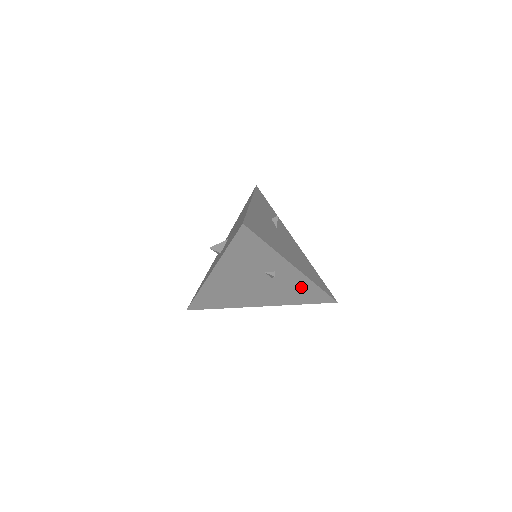
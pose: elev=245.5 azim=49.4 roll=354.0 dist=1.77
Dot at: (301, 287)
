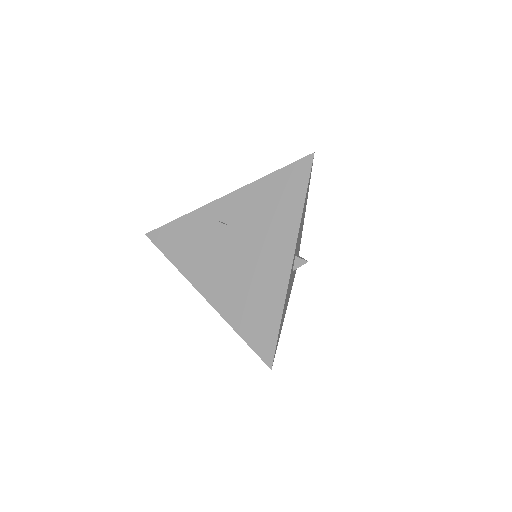
Dot at: (262, 197)
